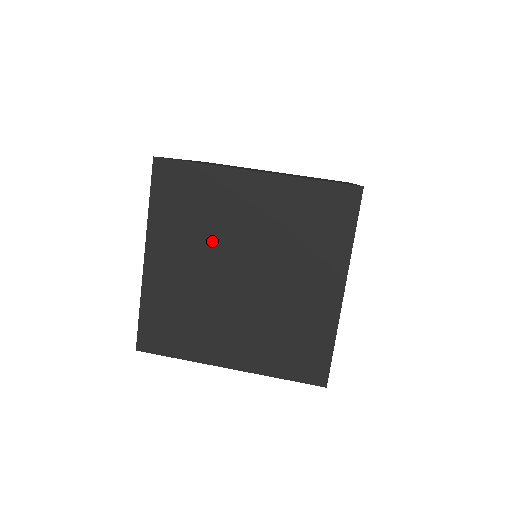
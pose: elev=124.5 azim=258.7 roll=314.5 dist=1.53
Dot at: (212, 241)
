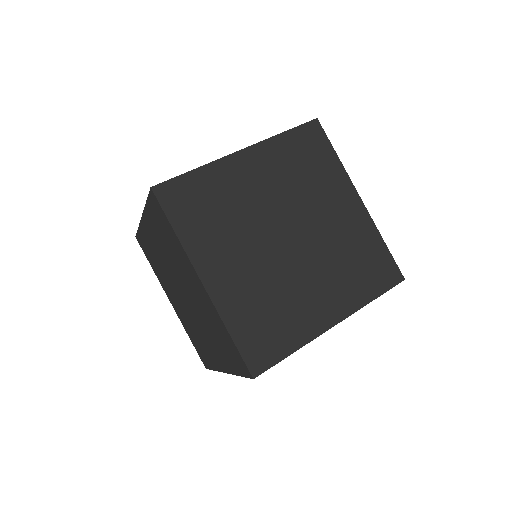
Dot at: (248, 226)
